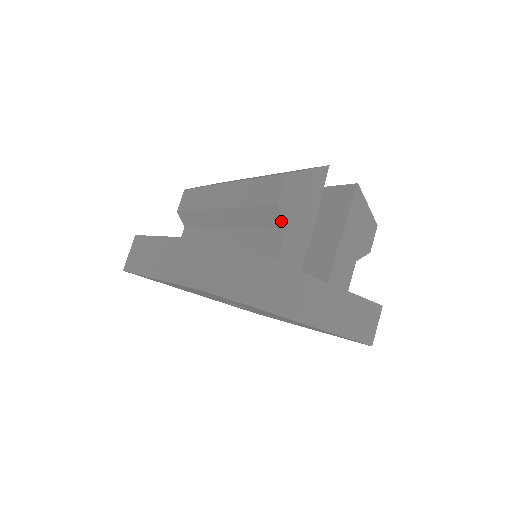
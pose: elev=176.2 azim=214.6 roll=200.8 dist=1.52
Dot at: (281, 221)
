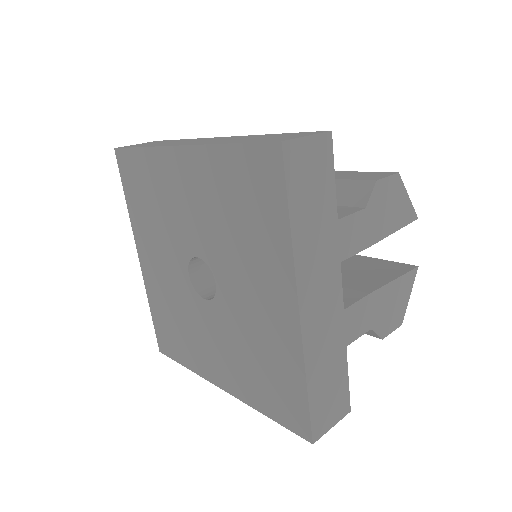
Dot at: (363, 199)
